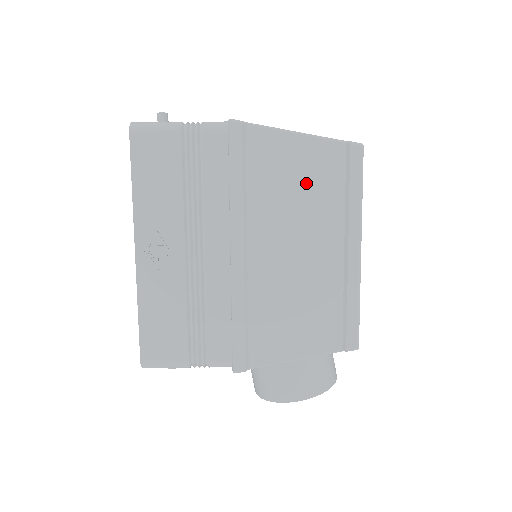
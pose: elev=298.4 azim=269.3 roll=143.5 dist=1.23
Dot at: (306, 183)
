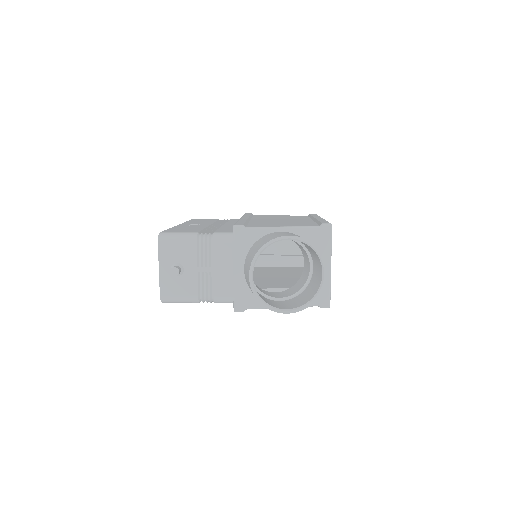
Dot at: occluded
